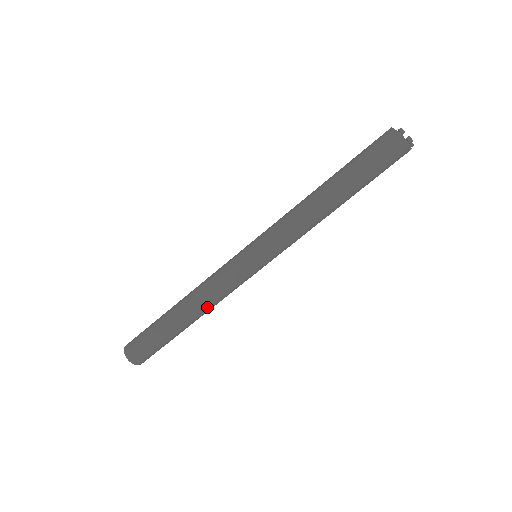
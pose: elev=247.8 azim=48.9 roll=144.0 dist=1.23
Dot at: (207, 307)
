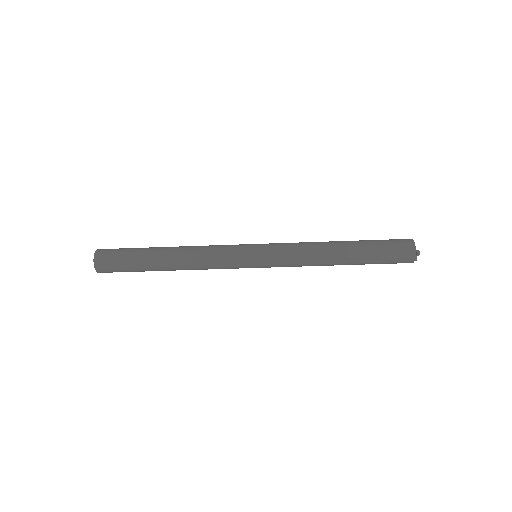
Dot at: occluded
